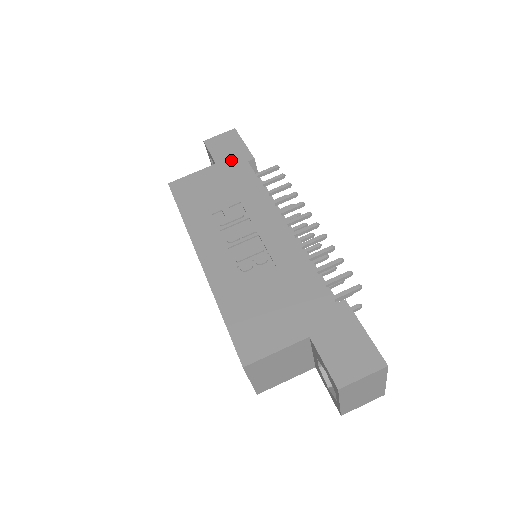
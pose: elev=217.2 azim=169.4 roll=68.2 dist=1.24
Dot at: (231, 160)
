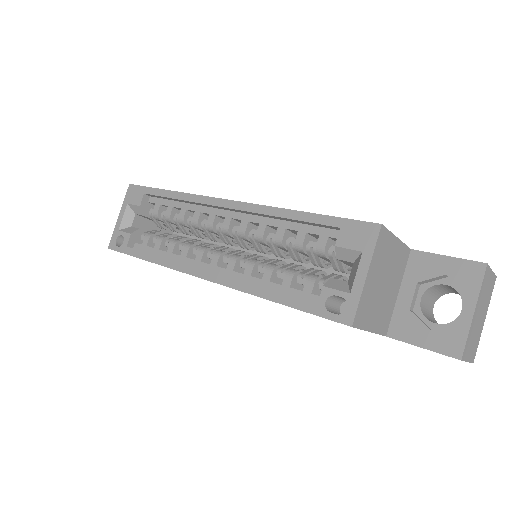
Dot at: occluded
